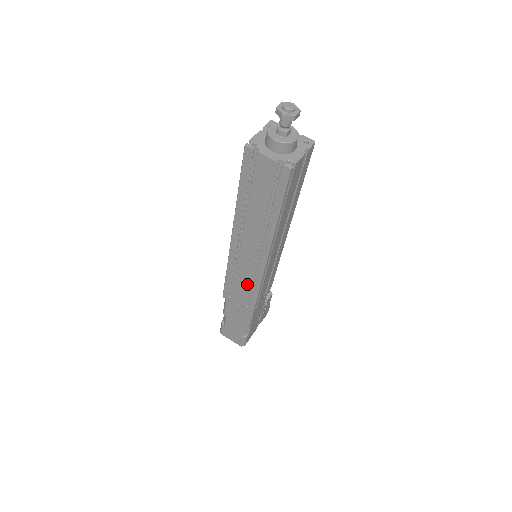
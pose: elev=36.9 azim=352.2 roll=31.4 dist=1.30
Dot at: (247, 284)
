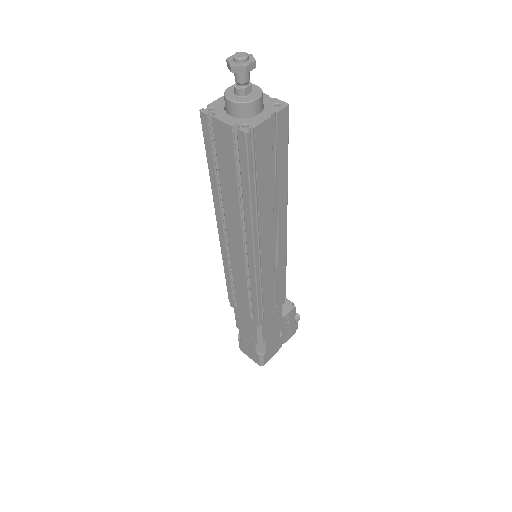
Dot at: (245, 288)
